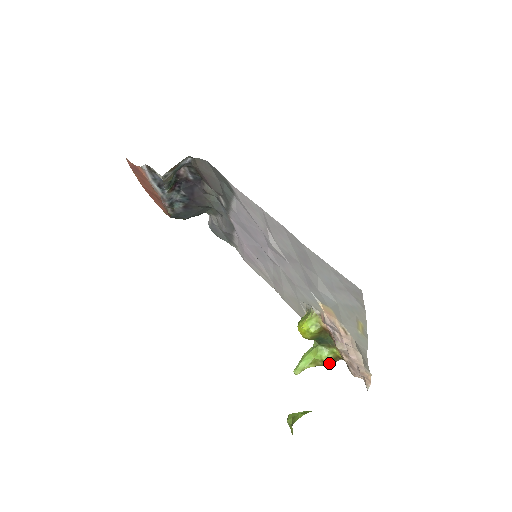
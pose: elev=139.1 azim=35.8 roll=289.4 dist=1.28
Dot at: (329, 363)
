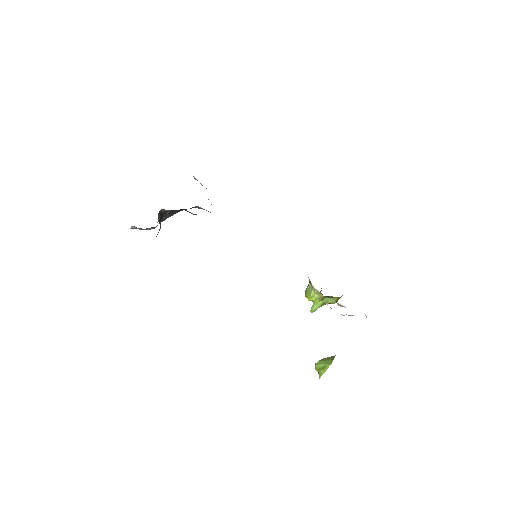
Dot at: occluded
